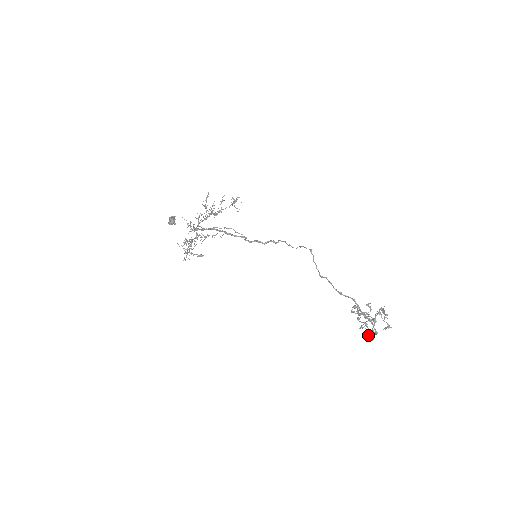
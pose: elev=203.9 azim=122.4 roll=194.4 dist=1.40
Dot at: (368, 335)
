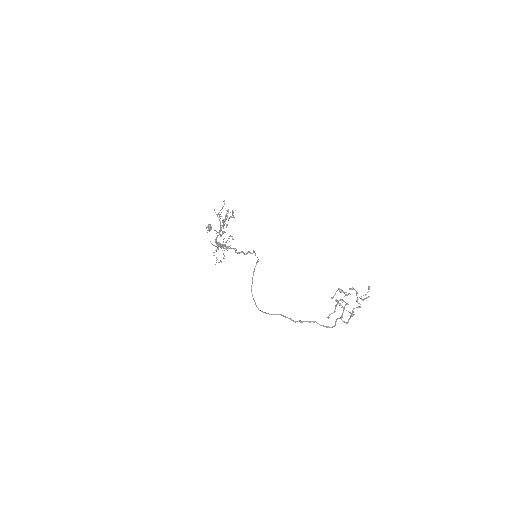
Dot at: occluded
